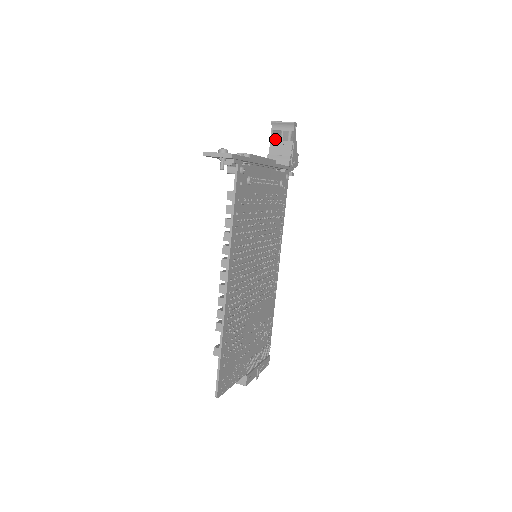
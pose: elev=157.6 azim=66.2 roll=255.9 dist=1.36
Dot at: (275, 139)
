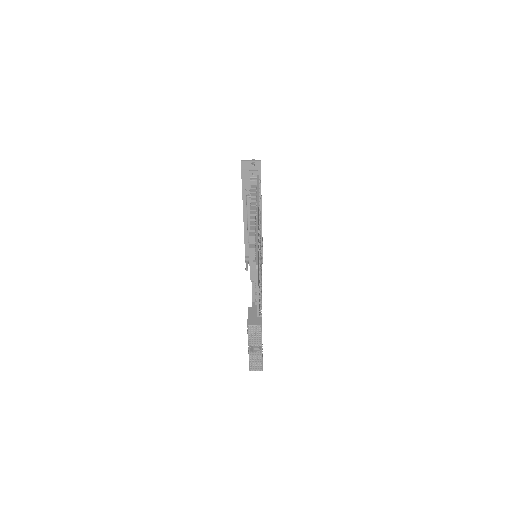
Dot at: occluded
